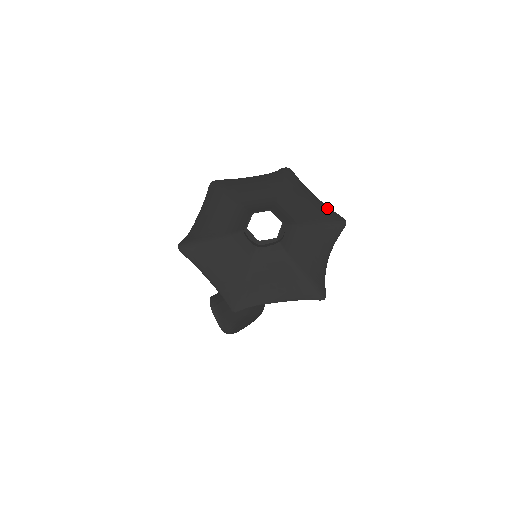
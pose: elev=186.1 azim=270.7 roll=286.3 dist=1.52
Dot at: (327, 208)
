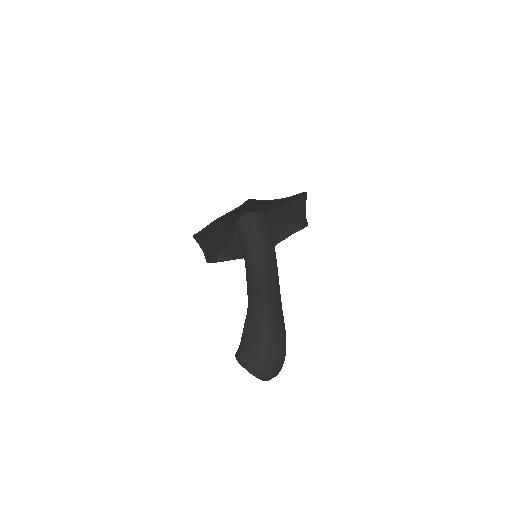
Dot at: (303, 202)
